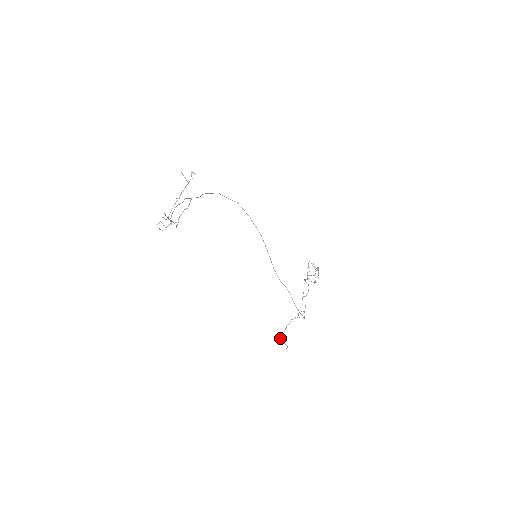
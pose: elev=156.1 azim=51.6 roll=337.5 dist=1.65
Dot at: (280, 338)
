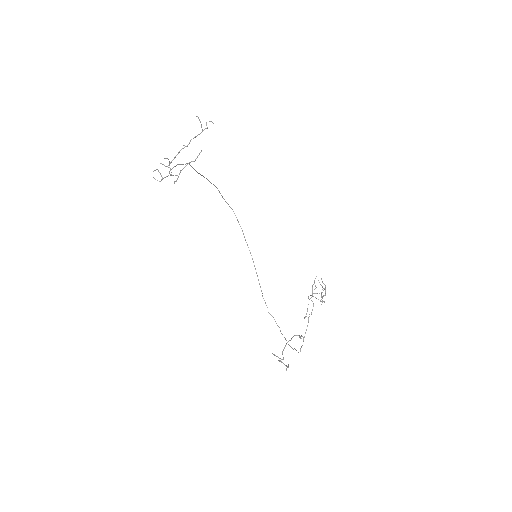
Dot at: occluded
